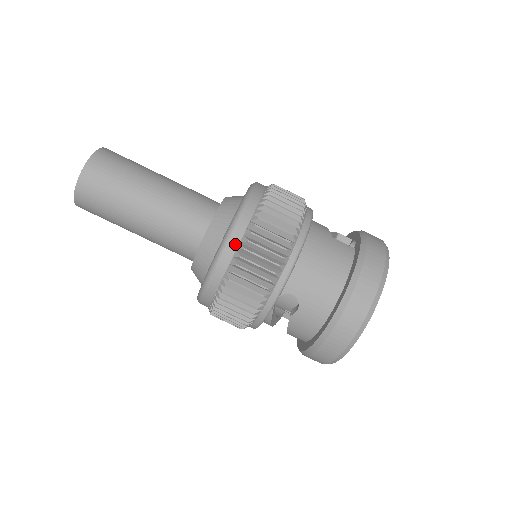
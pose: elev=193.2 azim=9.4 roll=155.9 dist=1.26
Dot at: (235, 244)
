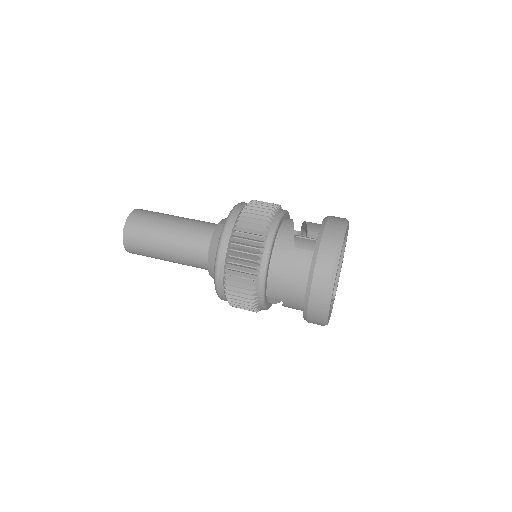
Dot at: (221, 280)
